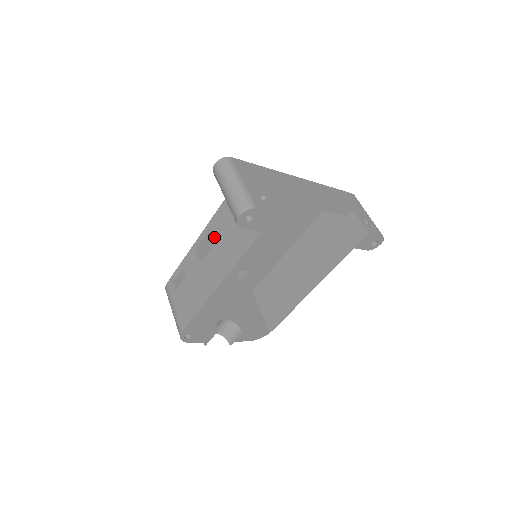
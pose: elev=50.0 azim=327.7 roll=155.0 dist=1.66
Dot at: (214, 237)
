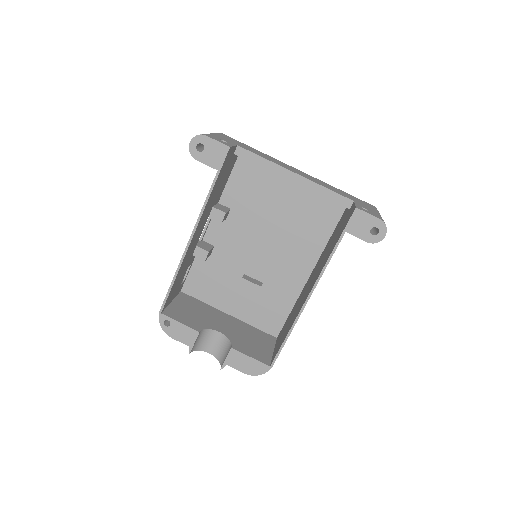
Dot at: (219, 231)
